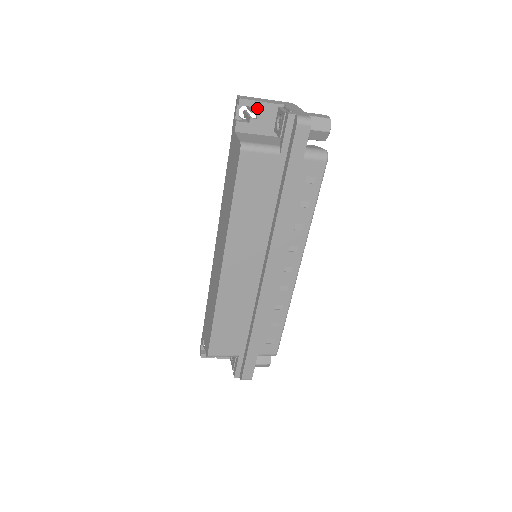
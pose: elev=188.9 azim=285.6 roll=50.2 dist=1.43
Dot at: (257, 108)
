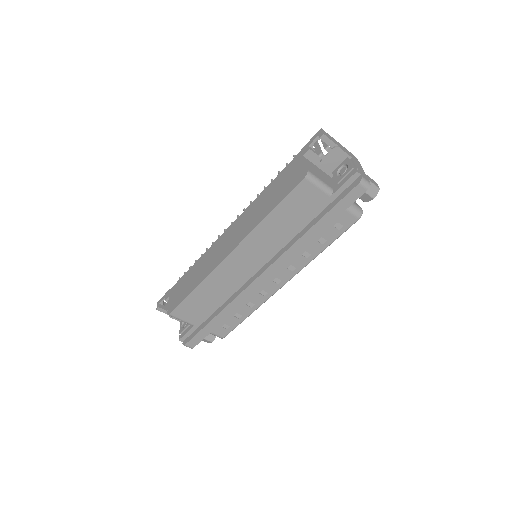
Dot at: (332, 149)
